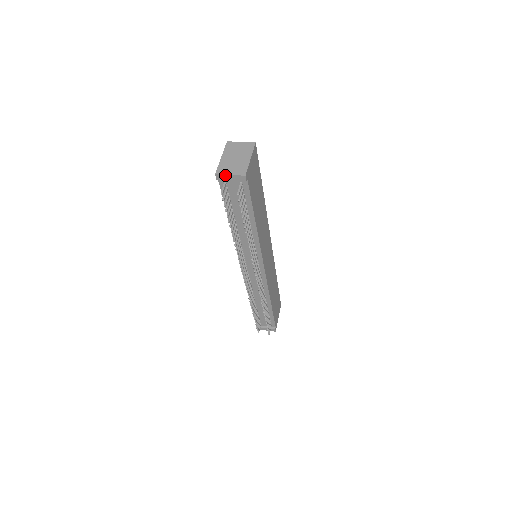
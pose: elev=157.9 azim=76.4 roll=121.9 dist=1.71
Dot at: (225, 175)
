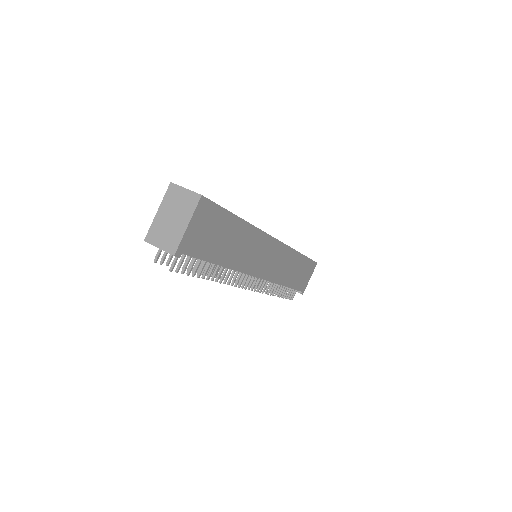
Dot at: (154, 245)
